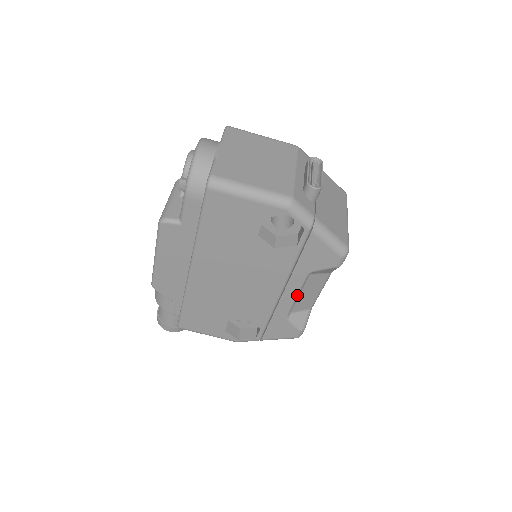
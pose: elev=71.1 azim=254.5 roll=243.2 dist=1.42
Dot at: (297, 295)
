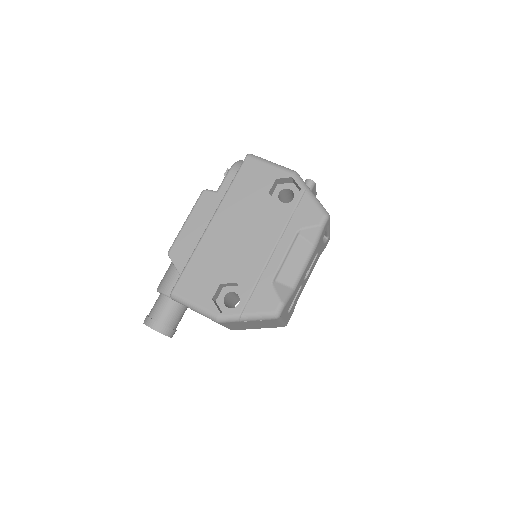
Dot at: (285, 254)
